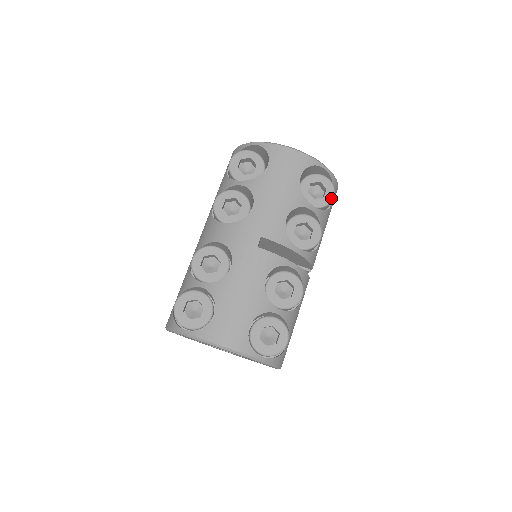
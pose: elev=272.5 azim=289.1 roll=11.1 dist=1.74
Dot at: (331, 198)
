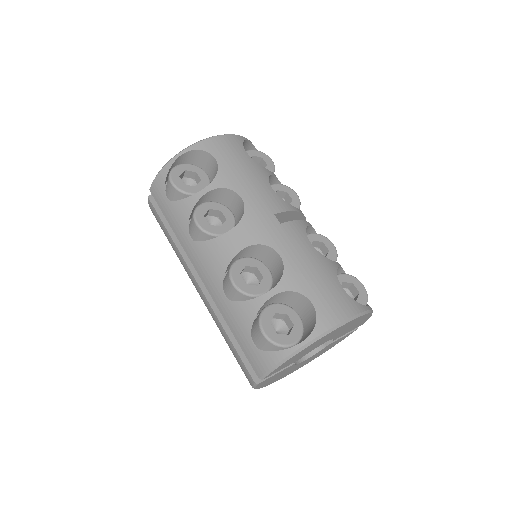
Dot at: (272, 162)
